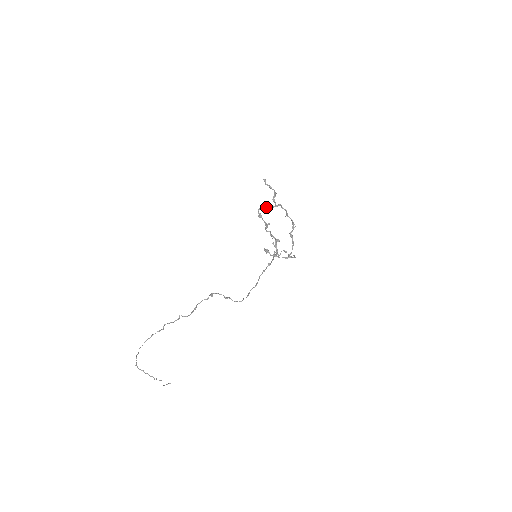
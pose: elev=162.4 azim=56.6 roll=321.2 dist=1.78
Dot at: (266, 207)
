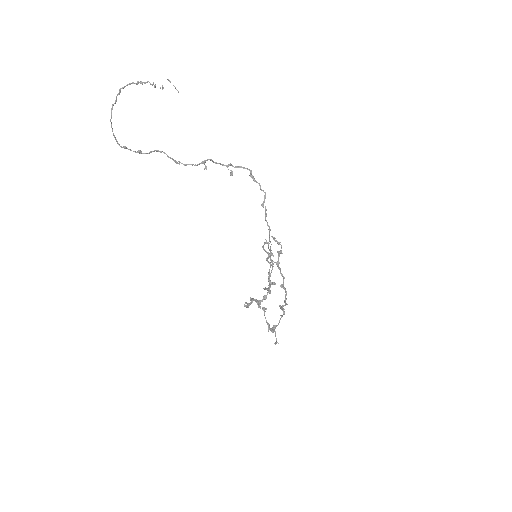
Dot at: occluded
